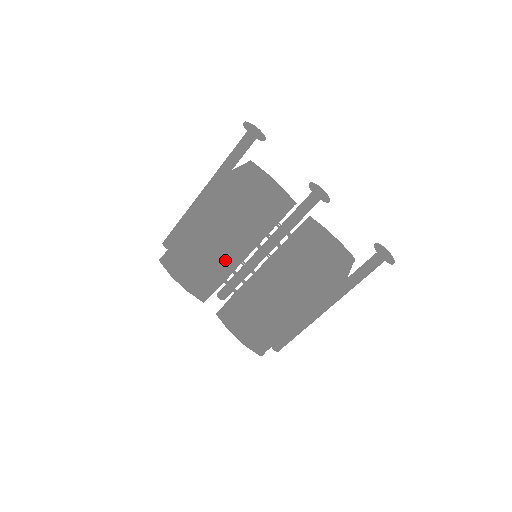
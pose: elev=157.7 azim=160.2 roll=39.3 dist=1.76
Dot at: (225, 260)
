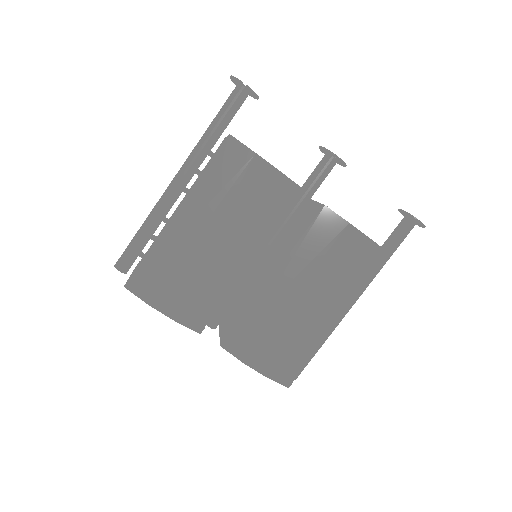
Dot at: (232, 261)
